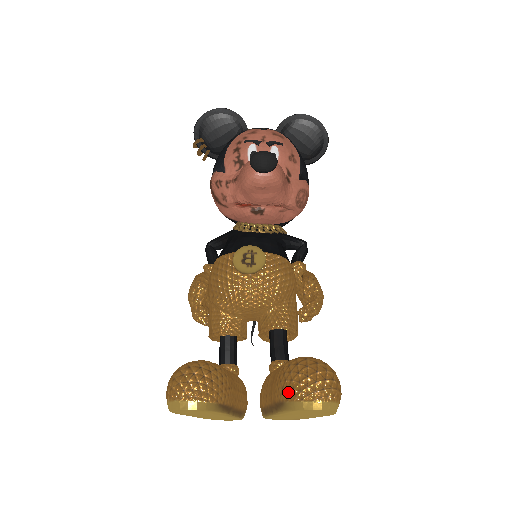
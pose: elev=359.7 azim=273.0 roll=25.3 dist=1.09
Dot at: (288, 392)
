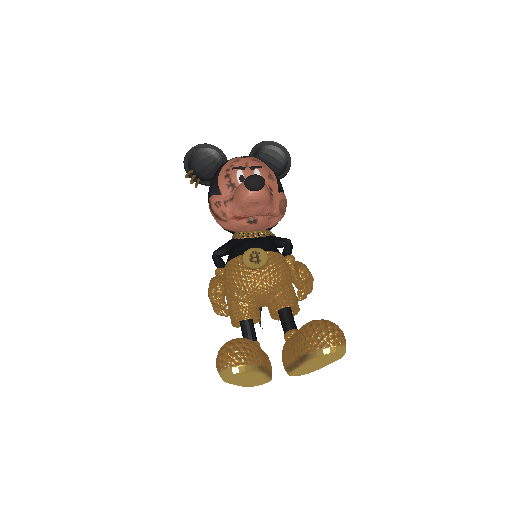
Dot at: (310, 345)
